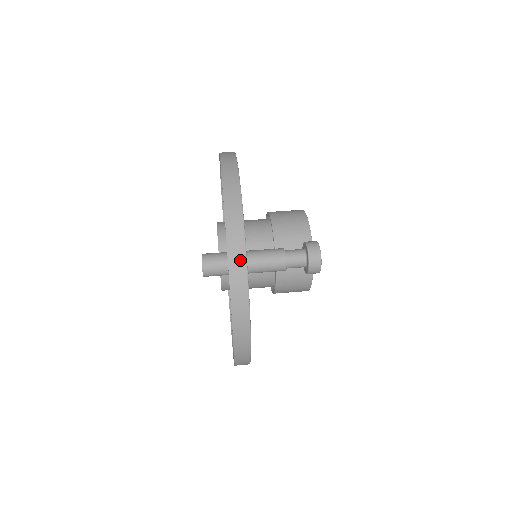
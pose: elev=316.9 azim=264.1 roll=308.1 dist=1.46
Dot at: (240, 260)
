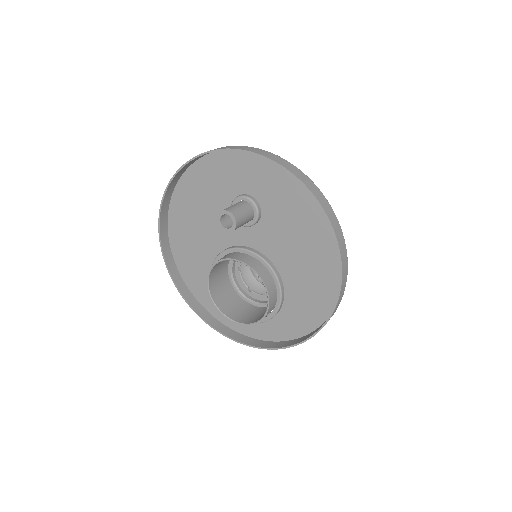
Dot at: (237, 147)
